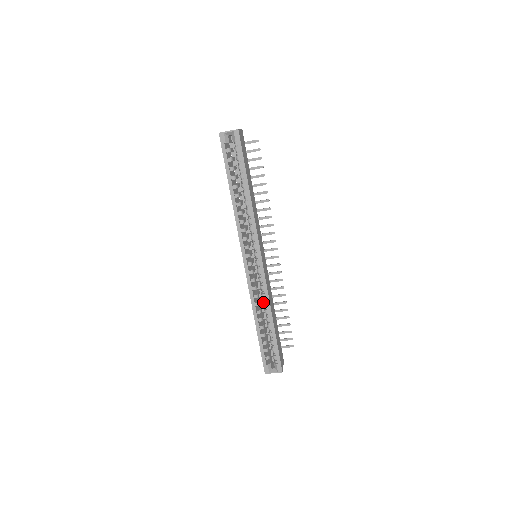
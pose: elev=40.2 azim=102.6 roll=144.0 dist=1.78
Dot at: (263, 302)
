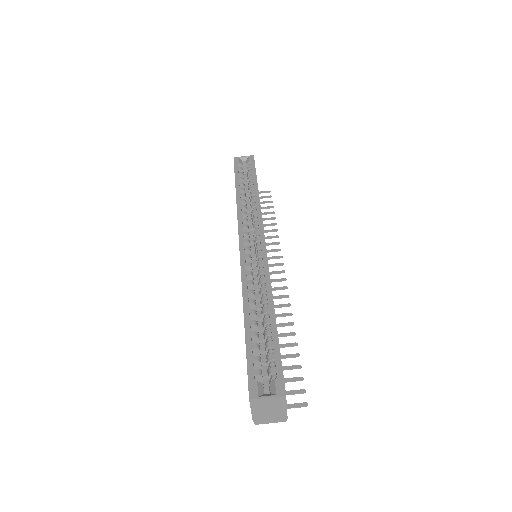
Dot at: (260, 289)
